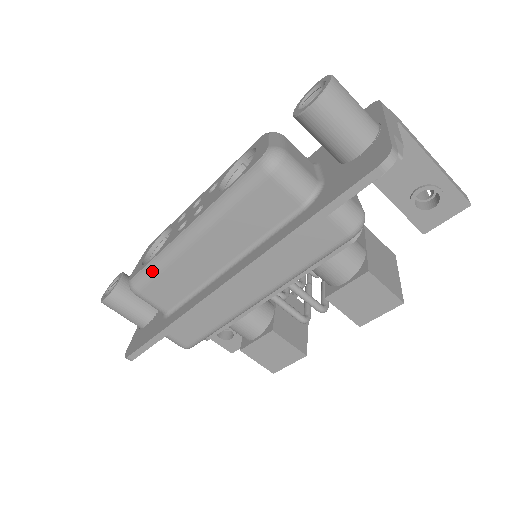
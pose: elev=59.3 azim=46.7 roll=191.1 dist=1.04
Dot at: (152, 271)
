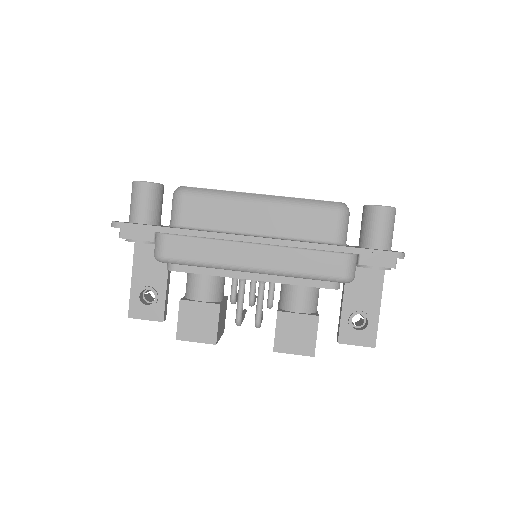
Dot at: (210, 194)
